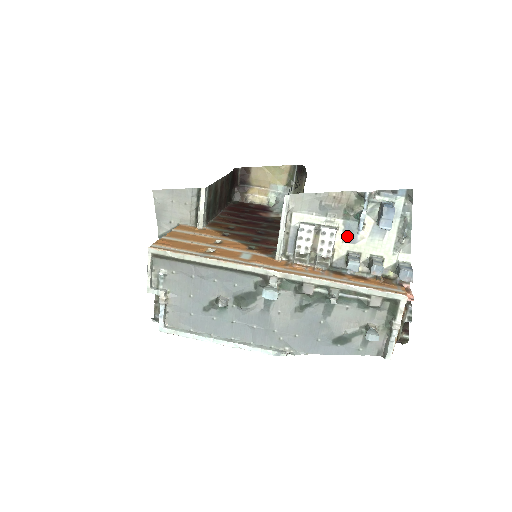
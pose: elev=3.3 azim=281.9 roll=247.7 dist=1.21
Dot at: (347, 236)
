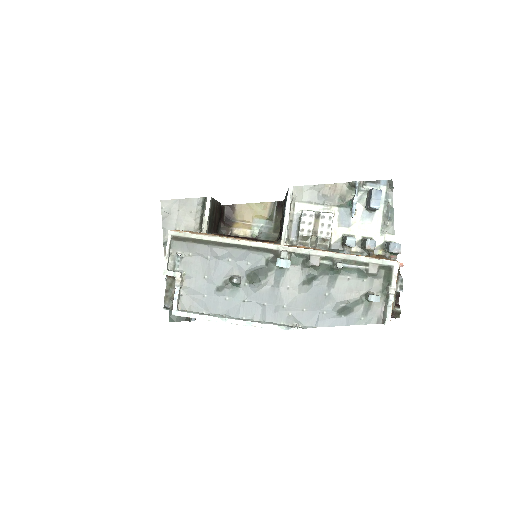
Dot at: (342, 221)
